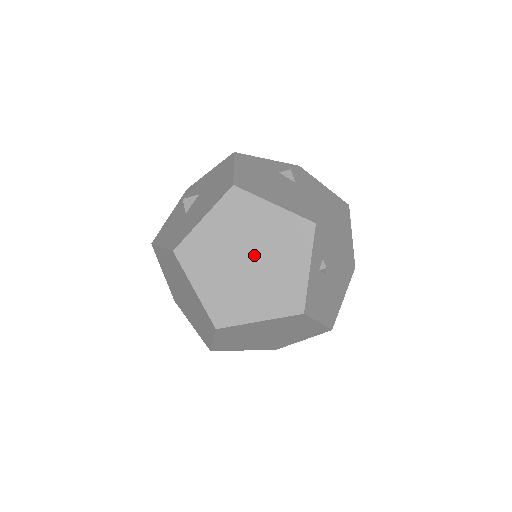
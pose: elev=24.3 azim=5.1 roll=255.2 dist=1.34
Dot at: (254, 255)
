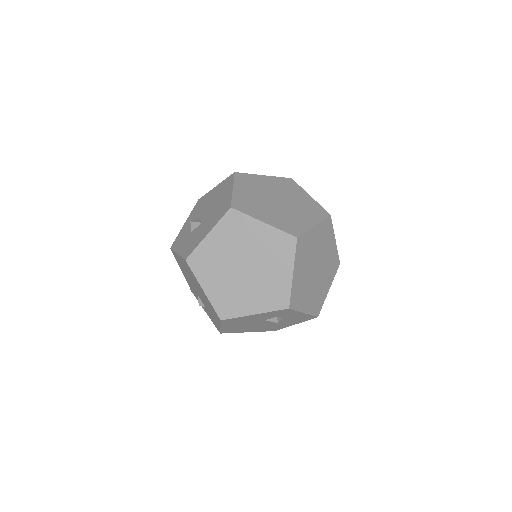
Dot at: (278, 197)
